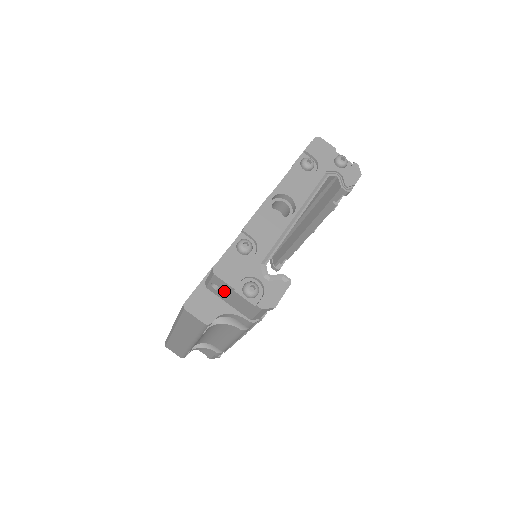
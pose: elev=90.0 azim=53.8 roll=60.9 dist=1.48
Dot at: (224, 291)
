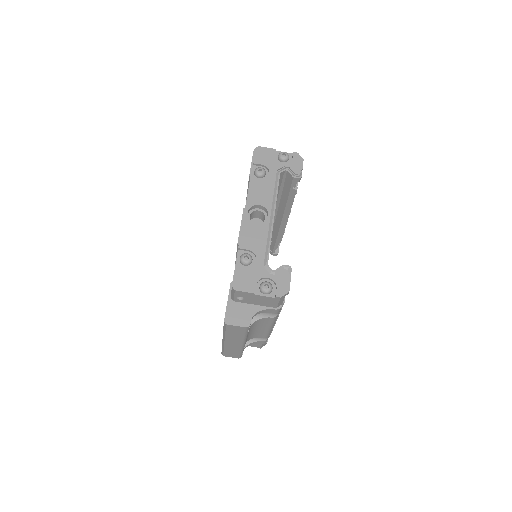
Dot at: (248, 298)
